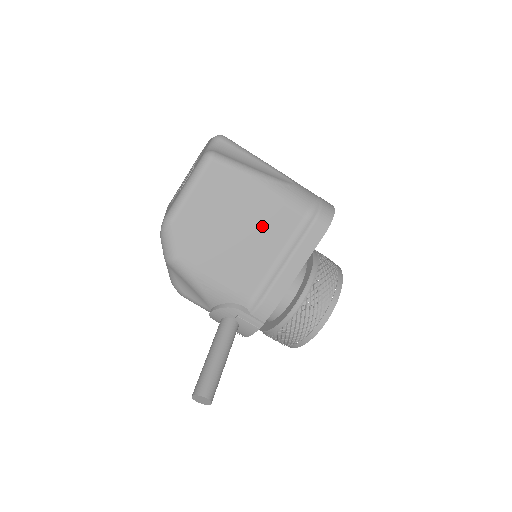
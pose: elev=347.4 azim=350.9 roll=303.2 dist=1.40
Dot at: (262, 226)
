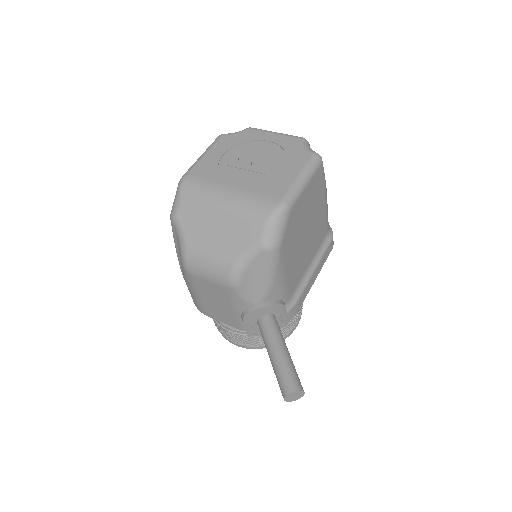
Dot at: (315, 233)
